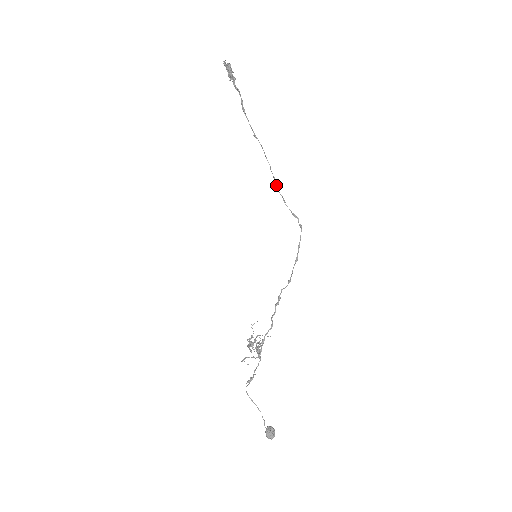
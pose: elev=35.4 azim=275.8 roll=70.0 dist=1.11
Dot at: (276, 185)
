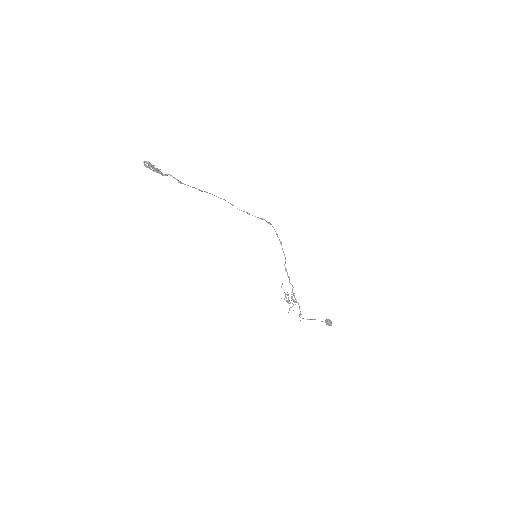
Dot at: occluded
